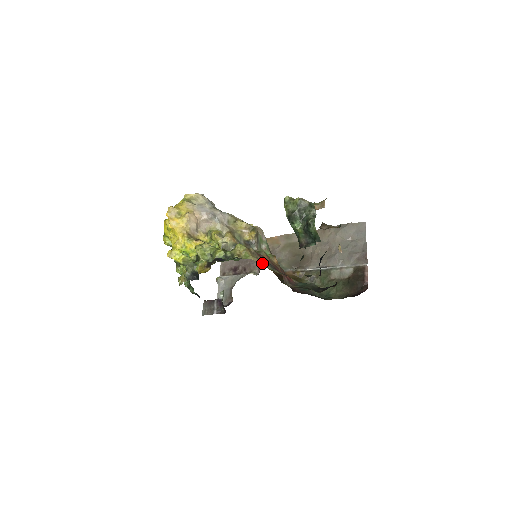
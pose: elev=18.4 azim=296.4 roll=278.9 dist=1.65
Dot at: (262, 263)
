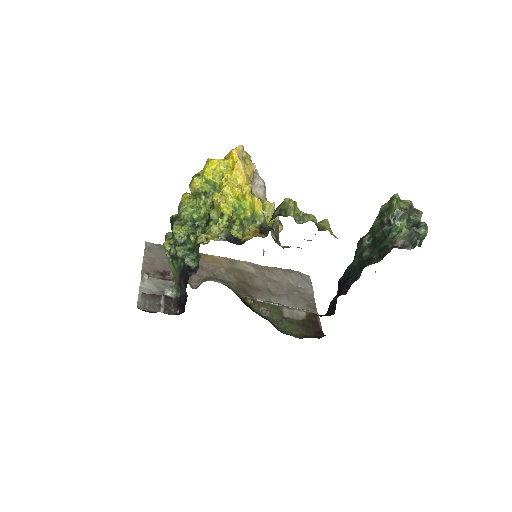
Dot at: occluded
